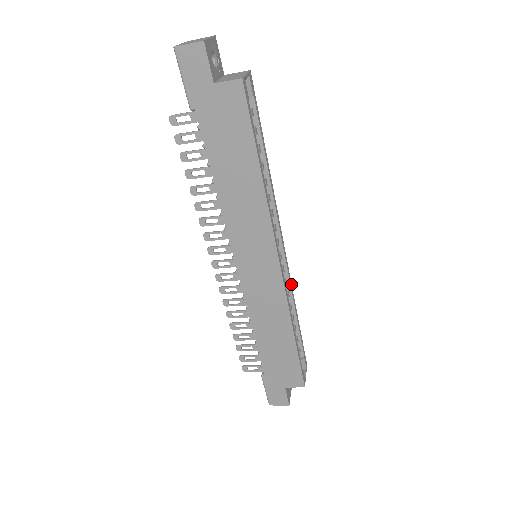
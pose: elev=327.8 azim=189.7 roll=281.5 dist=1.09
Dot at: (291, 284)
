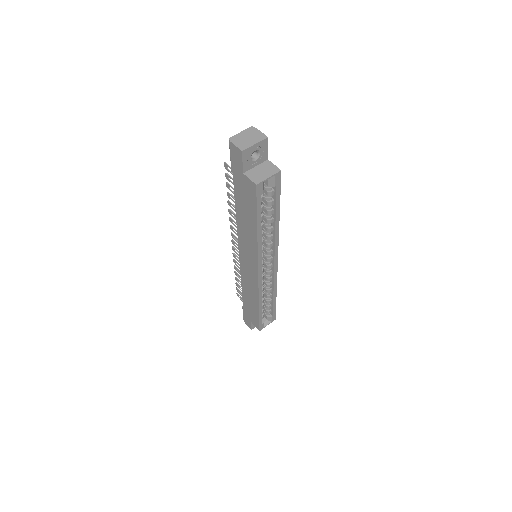
Dot at: (276, 281)
